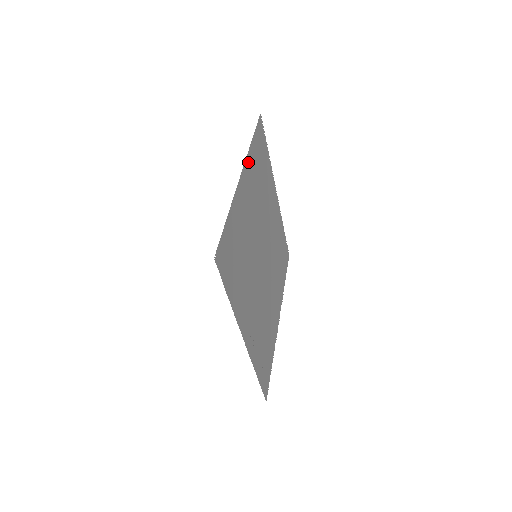
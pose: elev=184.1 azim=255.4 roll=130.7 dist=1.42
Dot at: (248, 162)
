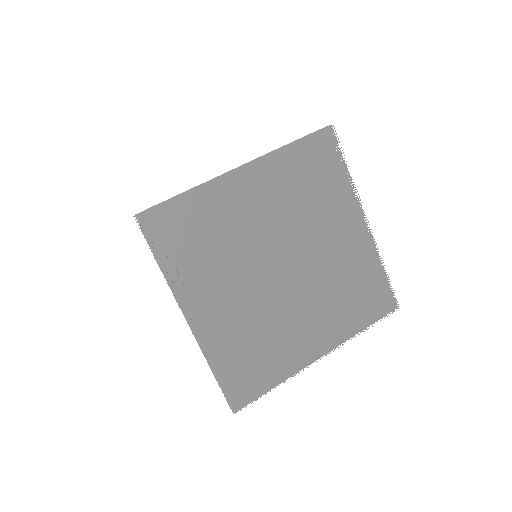
Dot at: (266, 162)
